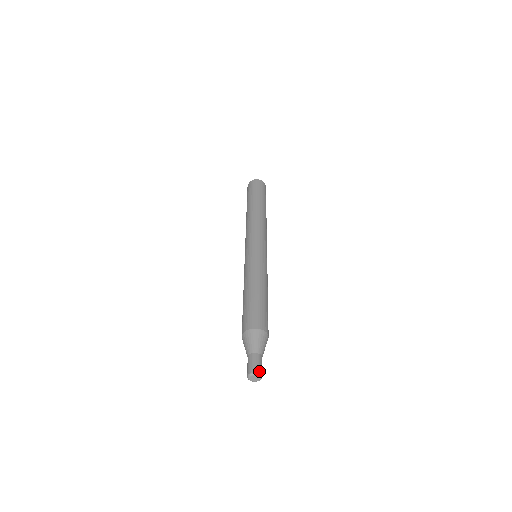
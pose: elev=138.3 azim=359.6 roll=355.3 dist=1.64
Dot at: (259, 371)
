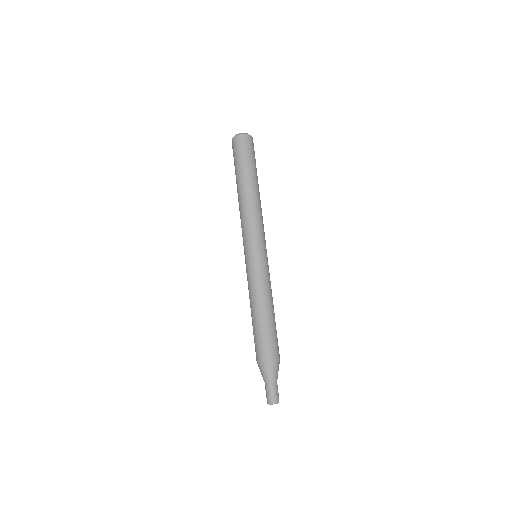
Dot at: (276, 400)
